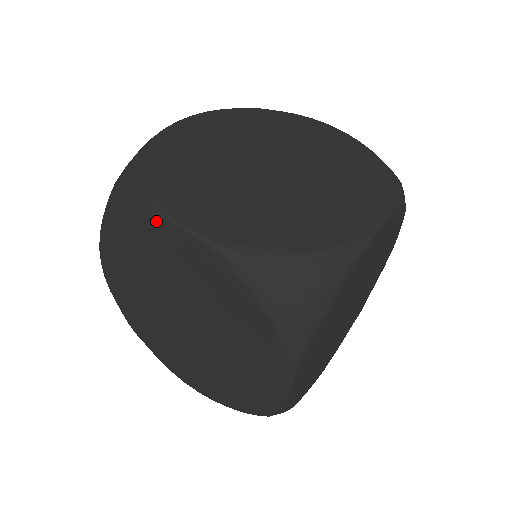
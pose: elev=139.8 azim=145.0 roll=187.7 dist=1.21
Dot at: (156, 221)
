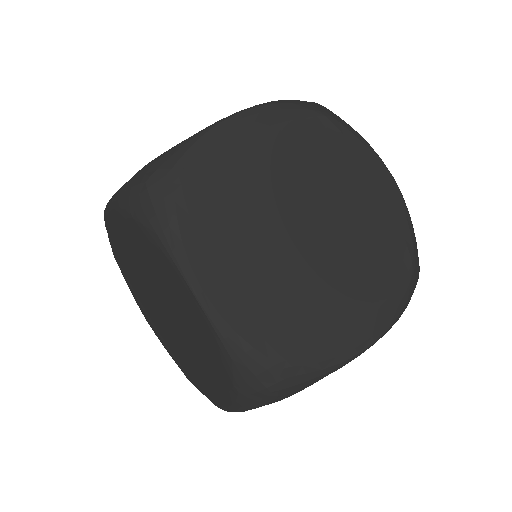
Dot at: (216, 133)
